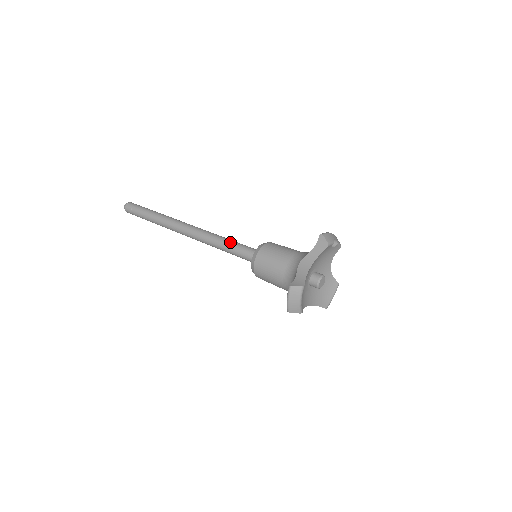
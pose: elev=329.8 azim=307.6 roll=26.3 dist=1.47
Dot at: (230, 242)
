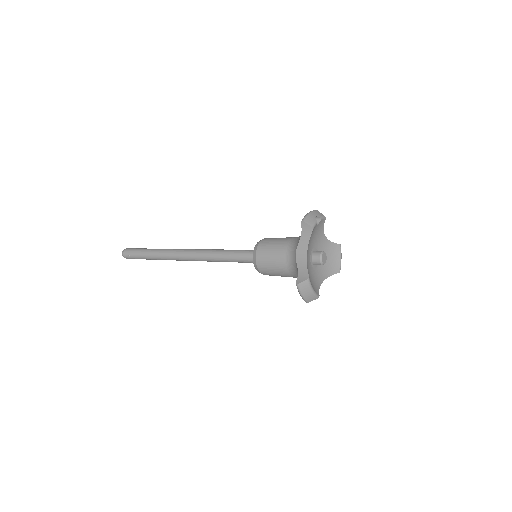
Dot at: (227, 253)
